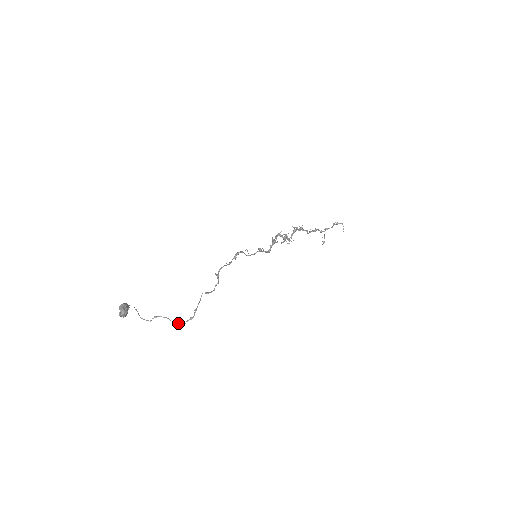
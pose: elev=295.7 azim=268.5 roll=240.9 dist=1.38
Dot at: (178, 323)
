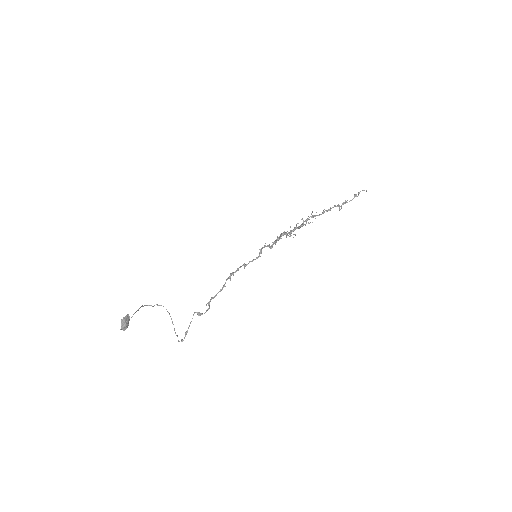
Dot at: occluded
